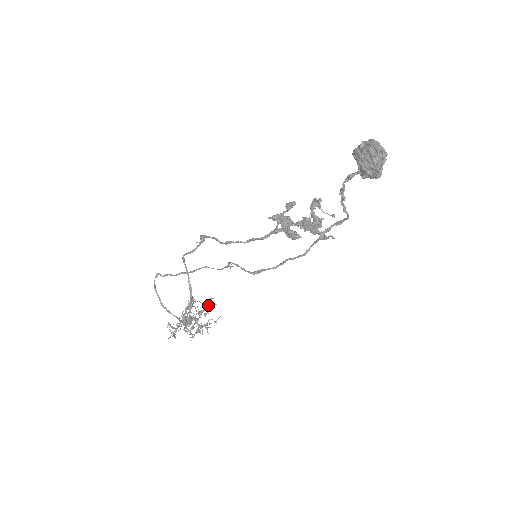
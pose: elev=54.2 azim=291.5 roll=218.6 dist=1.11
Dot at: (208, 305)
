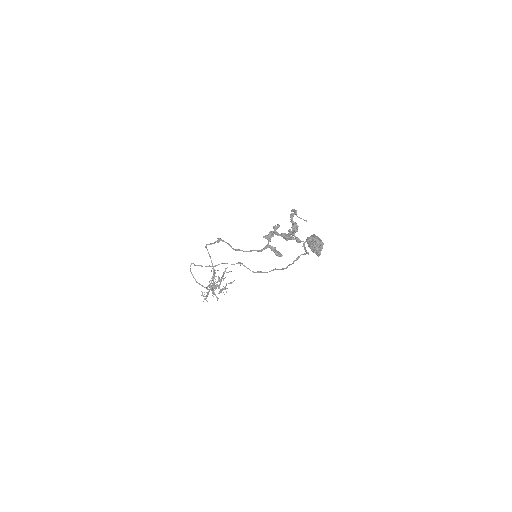
Dot at: occluded
